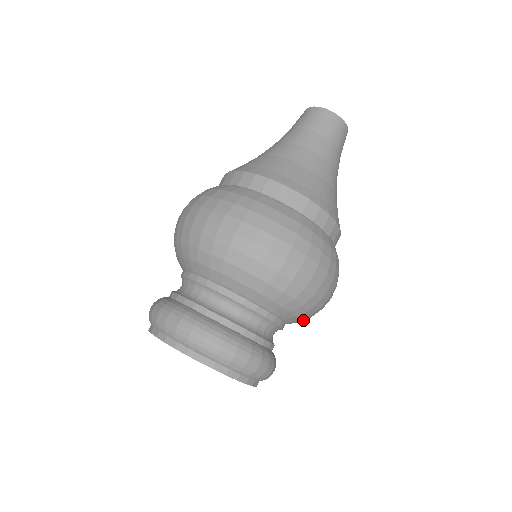
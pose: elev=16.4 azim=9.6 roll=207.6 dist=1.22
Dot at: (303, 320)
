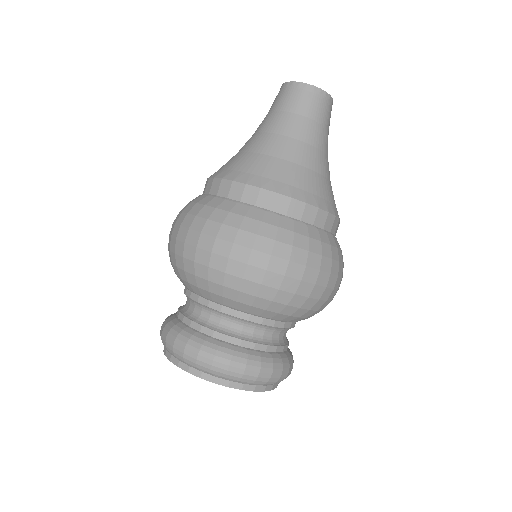
Dot at: (288, 312)
